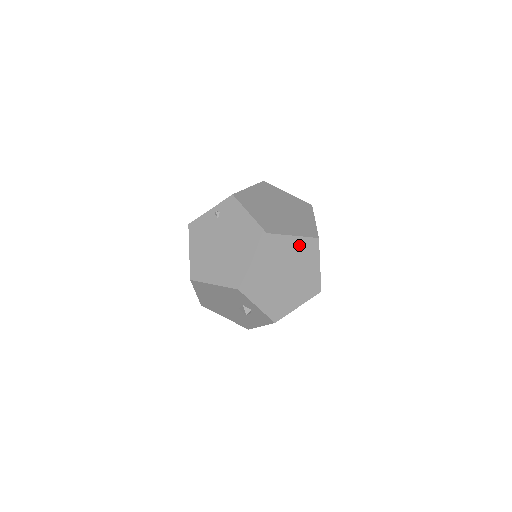
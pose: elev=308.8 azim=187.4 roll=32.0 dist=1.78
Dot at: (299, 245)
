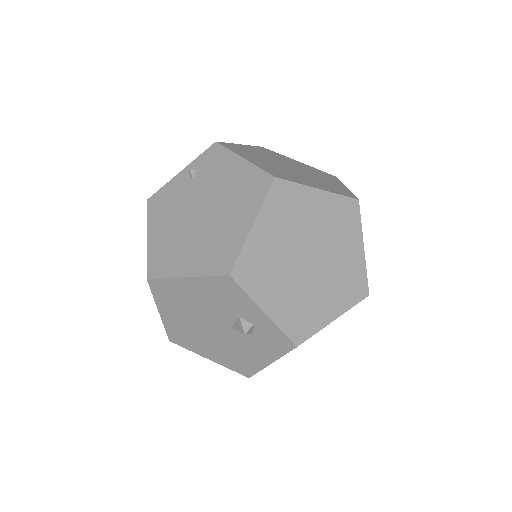
Dot at: (329, 207)
